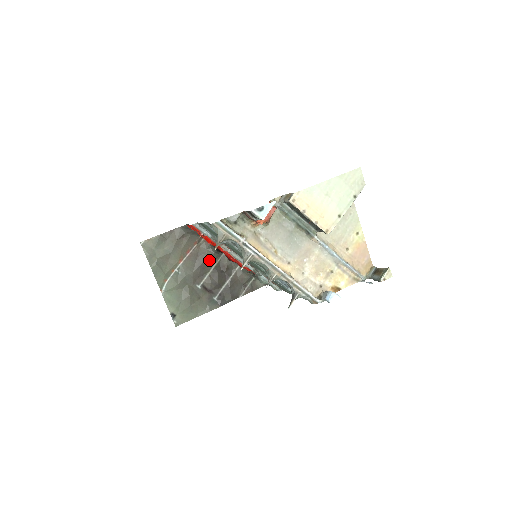
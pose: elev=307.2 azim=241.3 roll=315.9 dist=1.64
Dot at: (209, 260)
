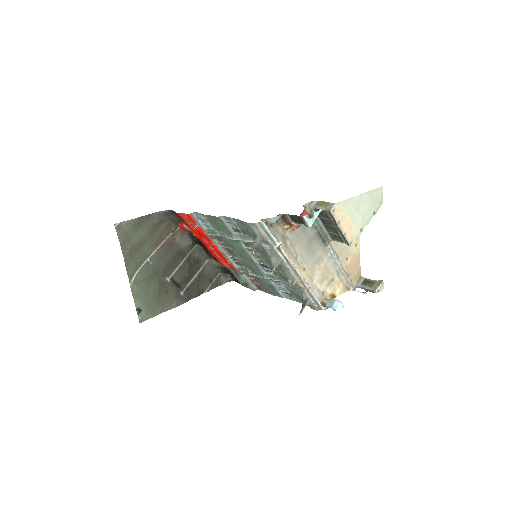
Dot at: (182, 251)
